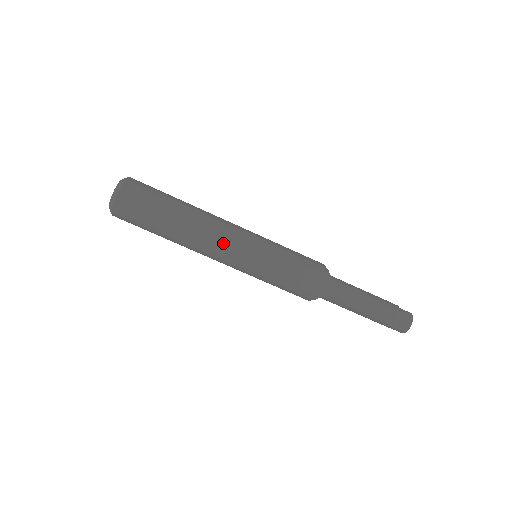
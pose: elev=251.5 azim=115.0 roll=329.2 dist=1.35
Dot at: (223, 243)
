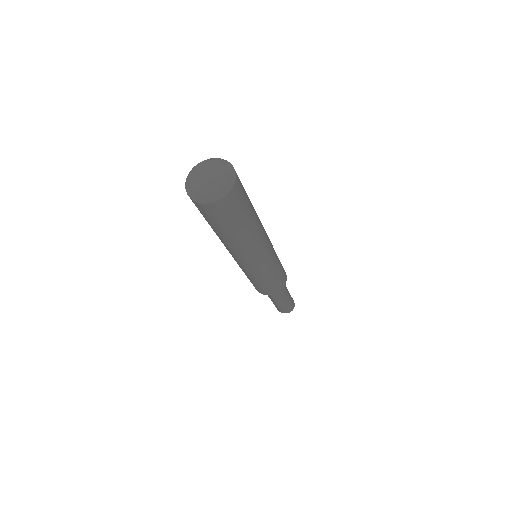
Dot at: (243, 260)
